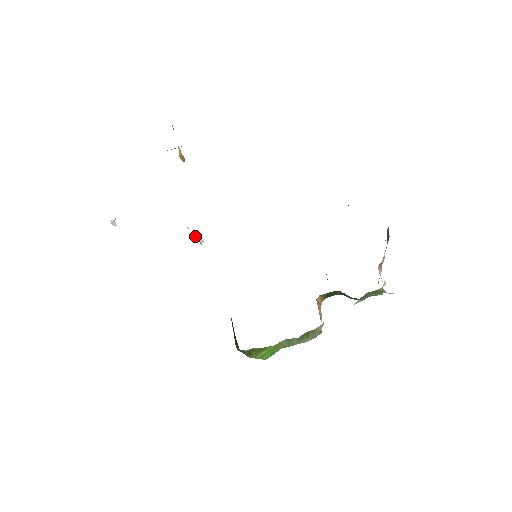
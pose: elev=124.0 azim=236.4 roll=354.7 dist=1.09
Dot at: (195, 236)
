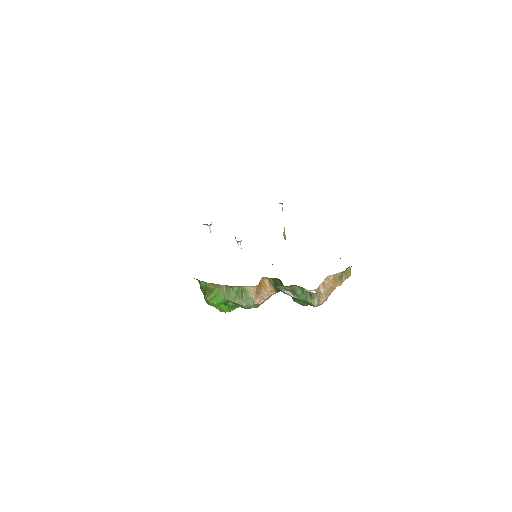
Dot at: occluded
